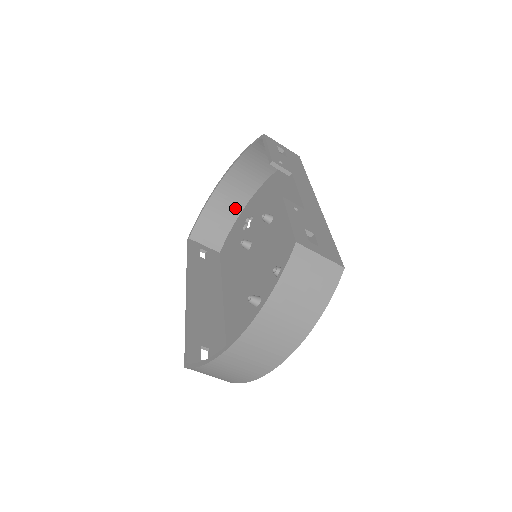
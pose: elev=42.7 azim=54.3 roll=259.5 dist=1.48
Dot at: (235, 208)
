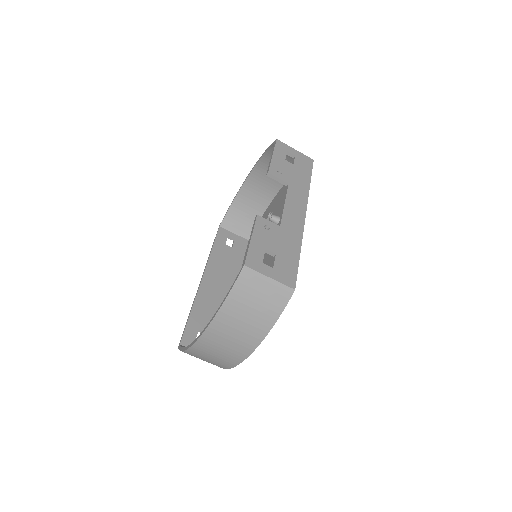
Dot at: (263, 201)
